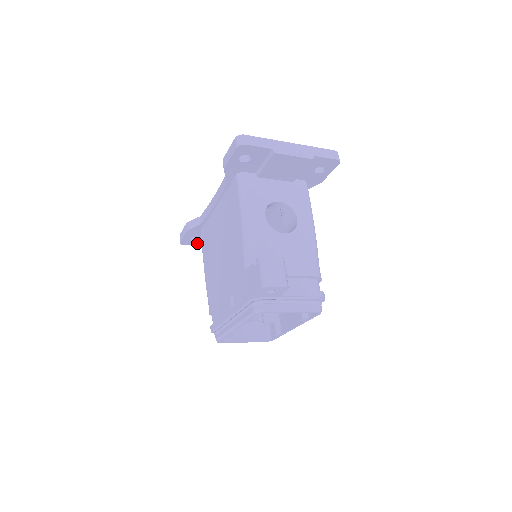
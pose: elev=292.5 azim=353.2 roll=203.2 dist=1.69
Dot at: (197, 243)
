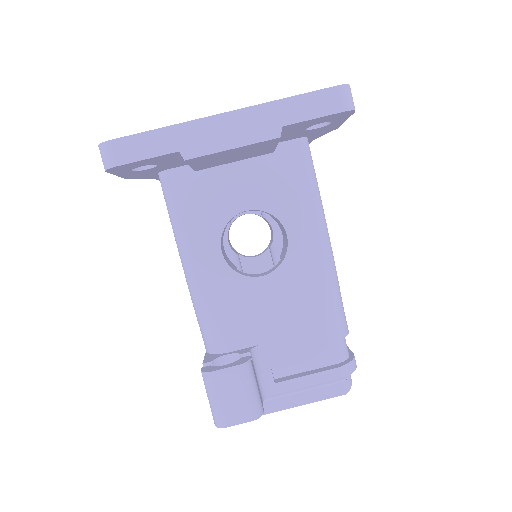
Dot at: occluded
